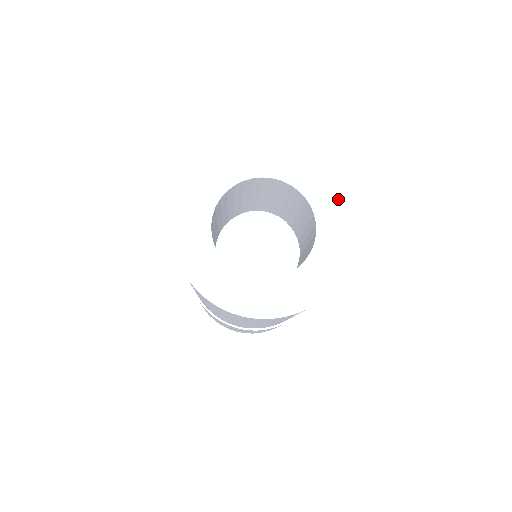
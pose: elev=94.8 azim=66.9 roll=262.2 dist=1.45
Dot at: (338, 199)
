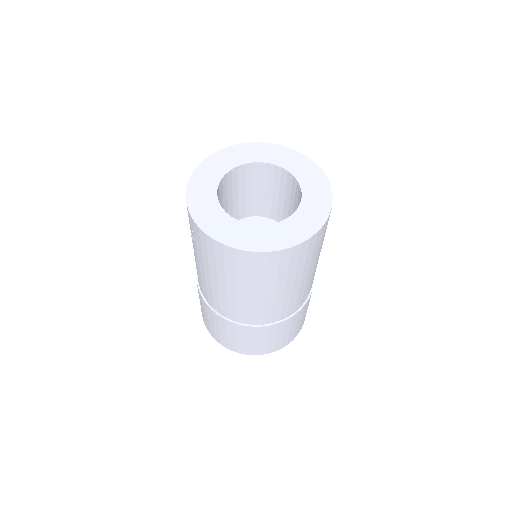
Dot at: (306, 162)
